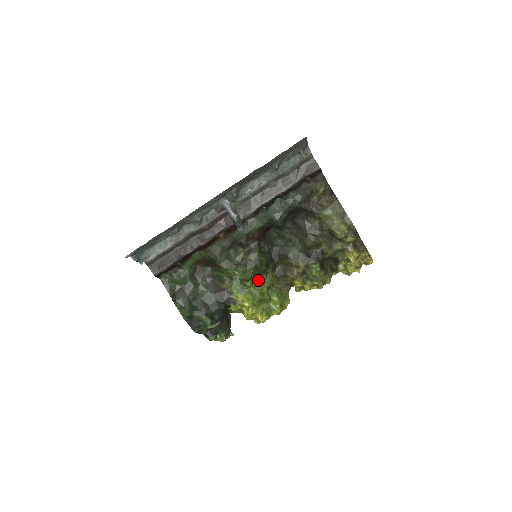
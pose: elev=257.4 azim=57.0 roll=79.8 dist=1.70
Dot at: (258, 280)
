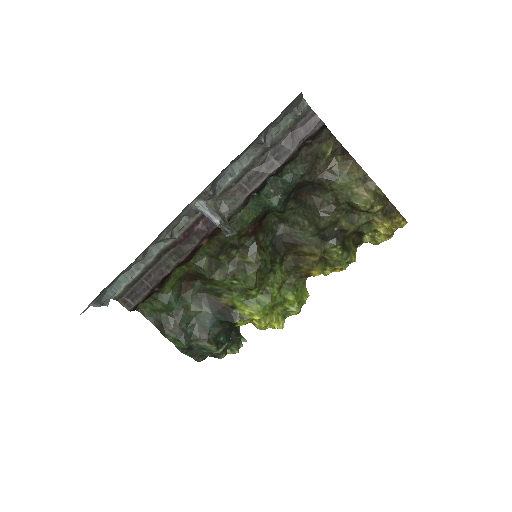
Dot at: (265, 284)
